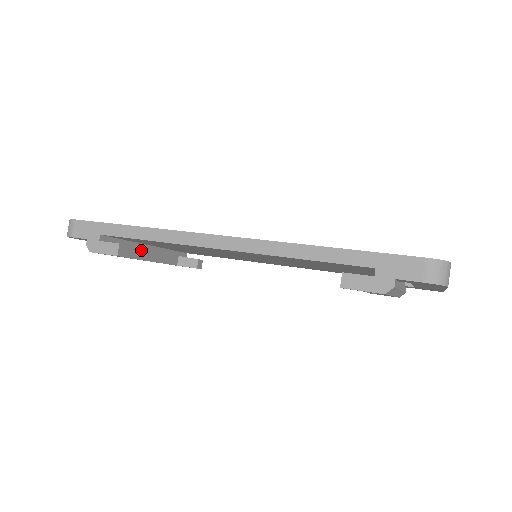
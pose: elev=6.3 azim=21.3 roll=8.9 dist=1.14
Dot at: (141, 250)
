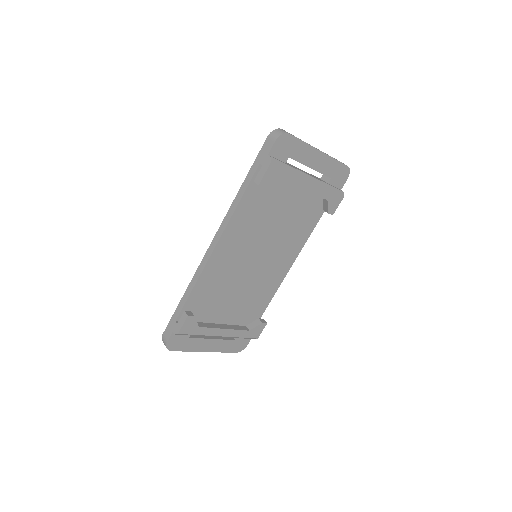
Dot at: (211, 324)
